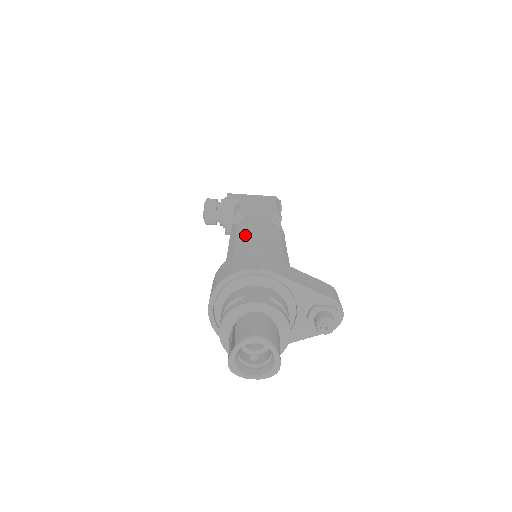
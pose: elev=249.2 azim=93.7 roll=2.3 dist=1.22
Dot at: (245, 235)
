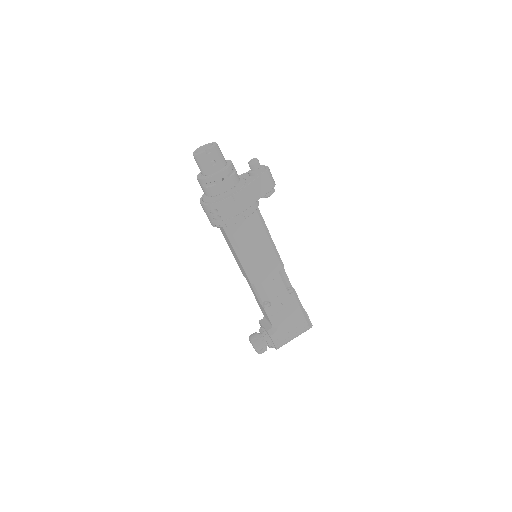
Dot at: occluded
